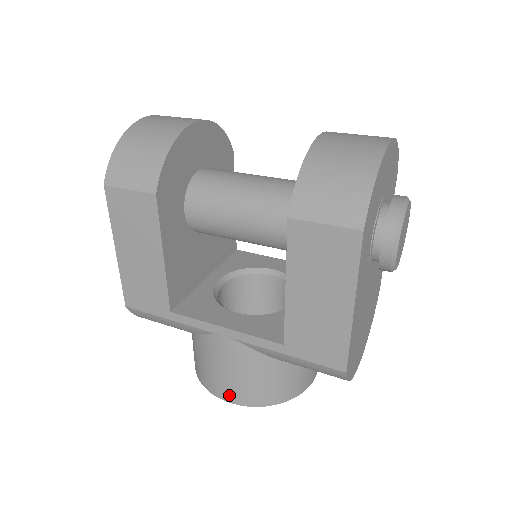
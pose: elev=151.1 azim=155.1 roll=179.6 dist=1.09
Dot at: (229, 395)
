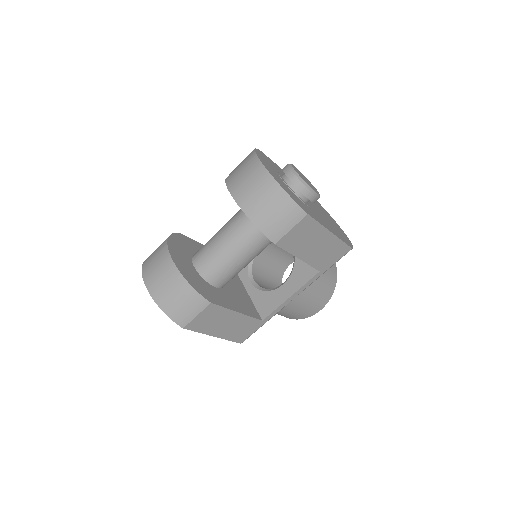
Dot at: (318, 308)
